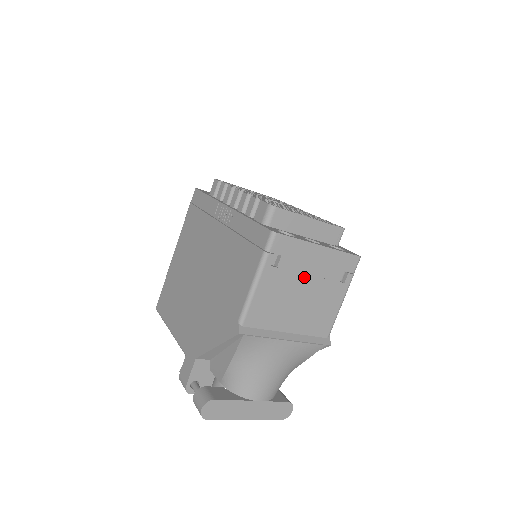
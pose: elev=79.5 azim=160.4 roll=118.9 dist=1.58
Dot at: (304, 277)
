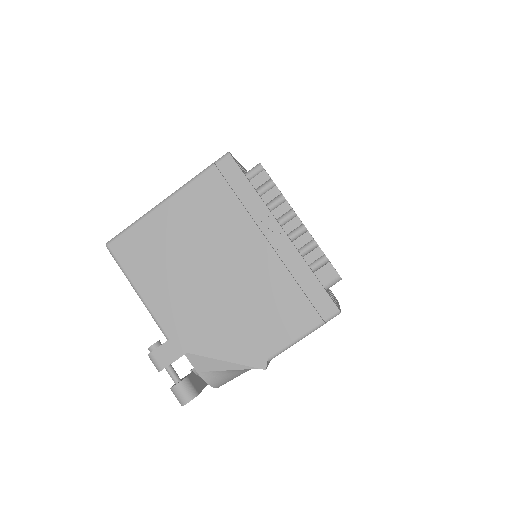
Dot at: occluded
